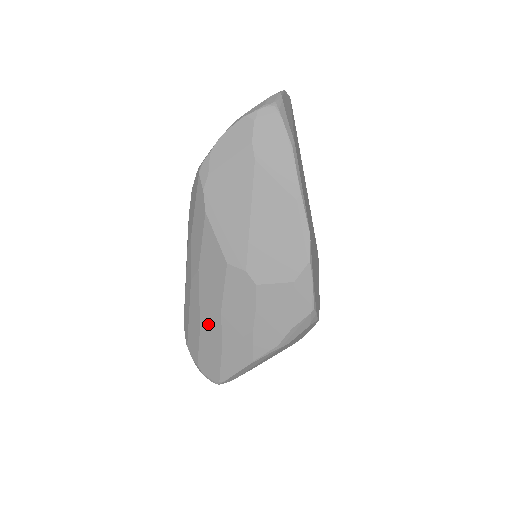
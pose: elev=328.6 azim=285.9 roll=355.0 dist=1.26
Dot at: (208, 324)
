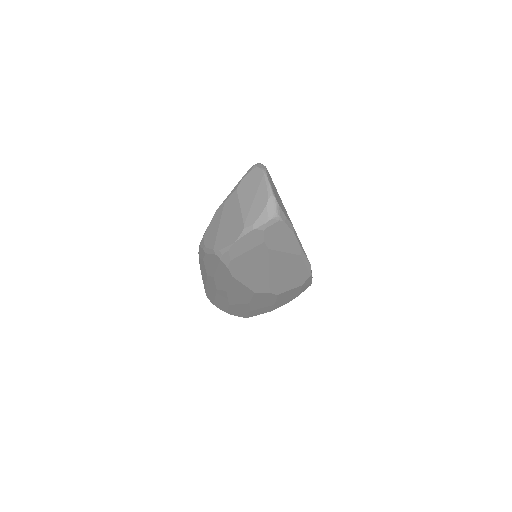
Dot at: (237, 305)
